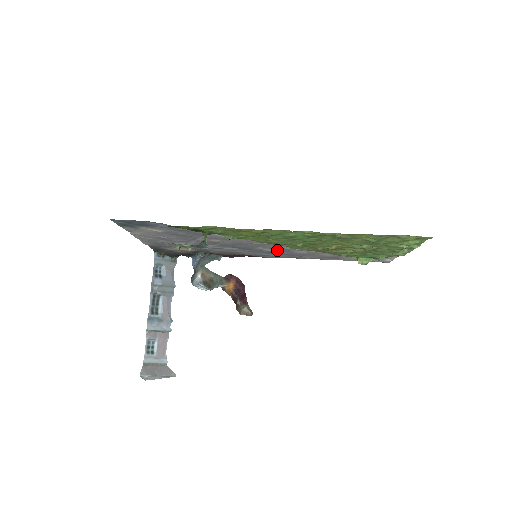
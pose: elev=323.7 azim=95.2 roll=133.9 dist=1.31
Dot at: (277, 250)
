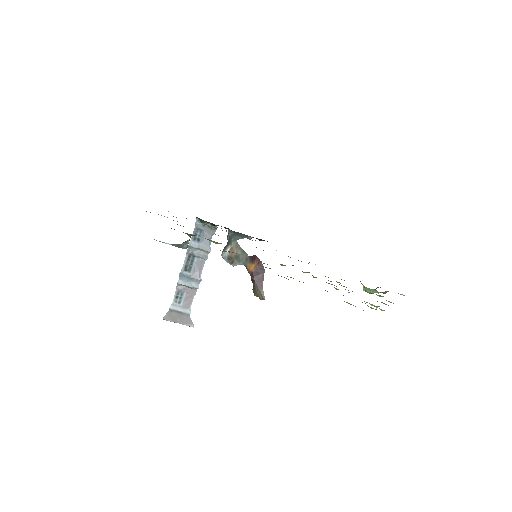
Dot at: occluded
